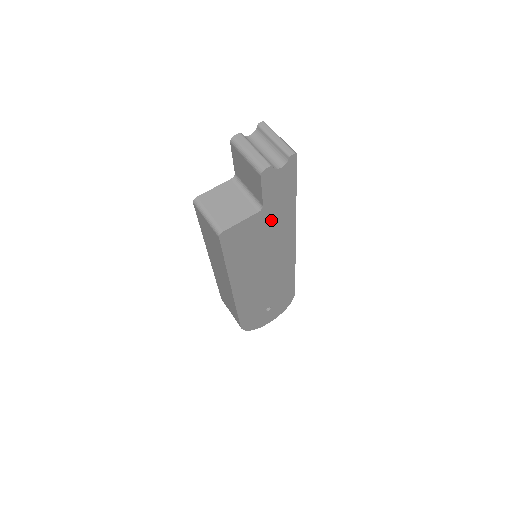
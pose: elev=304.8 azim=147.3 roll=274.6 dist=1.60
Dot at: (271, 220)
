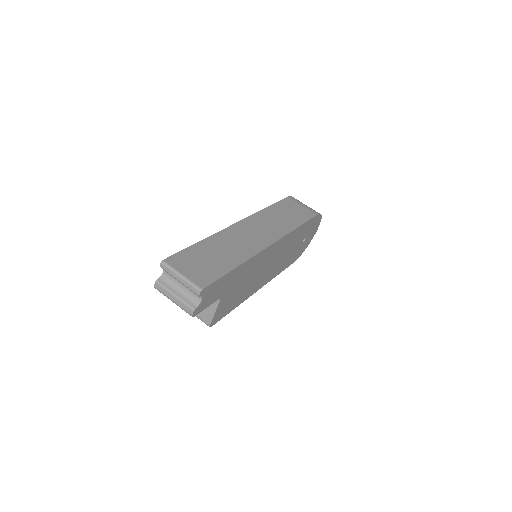
Dot at: (235, 283)
